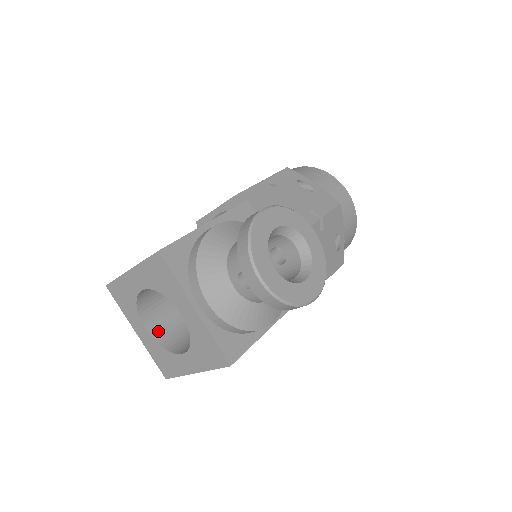
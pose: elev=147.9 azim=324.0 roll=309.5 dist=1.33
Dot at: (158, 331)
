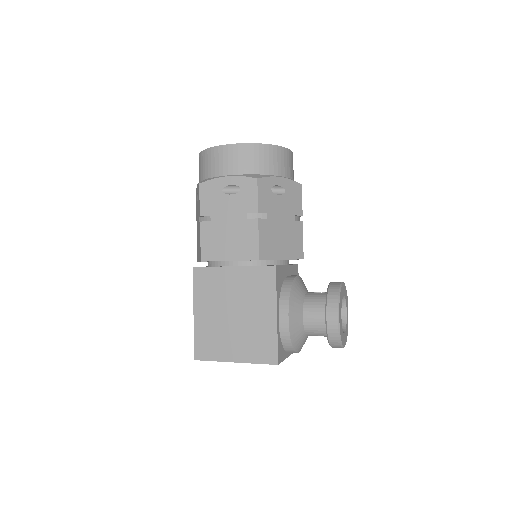
Dot at: occluded
